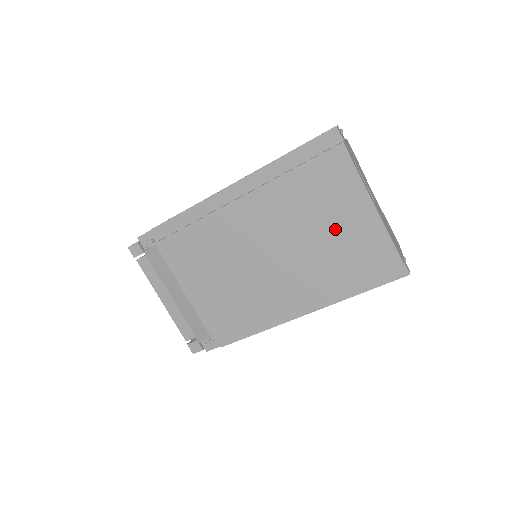
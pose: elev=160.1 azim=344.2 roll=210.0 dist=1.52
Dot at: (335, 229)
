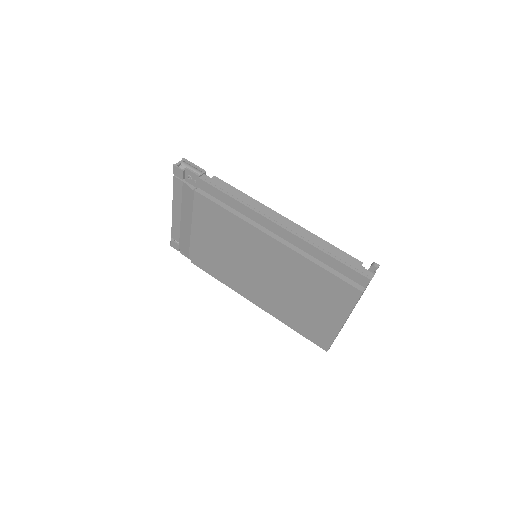
Dot at: (311, 307)
